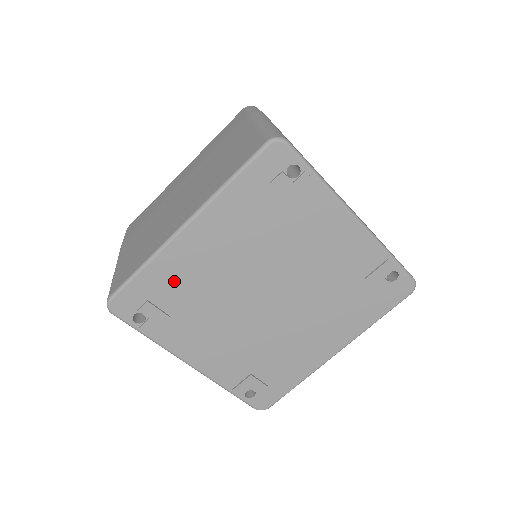
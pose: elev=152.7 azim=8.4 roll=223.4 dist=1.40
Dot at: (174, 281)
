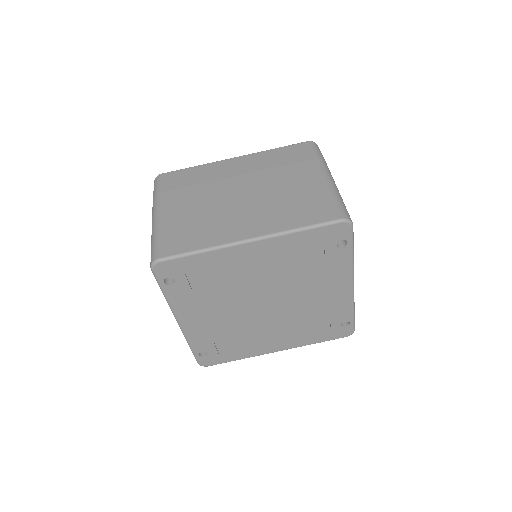
Dot at: (213, 270)
